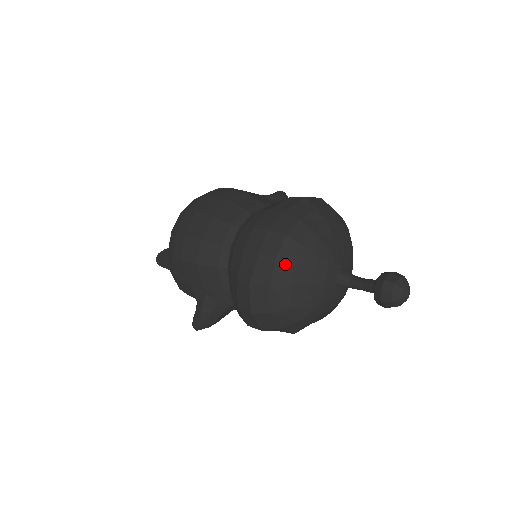
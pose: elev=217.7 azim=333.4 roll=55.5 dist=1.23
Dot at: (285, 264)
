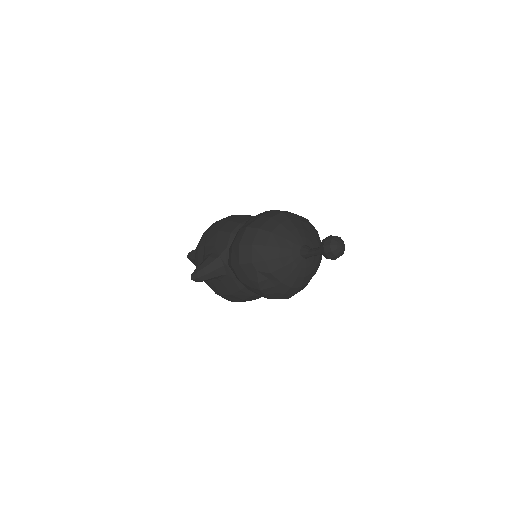
Dot at: (274, 222)
